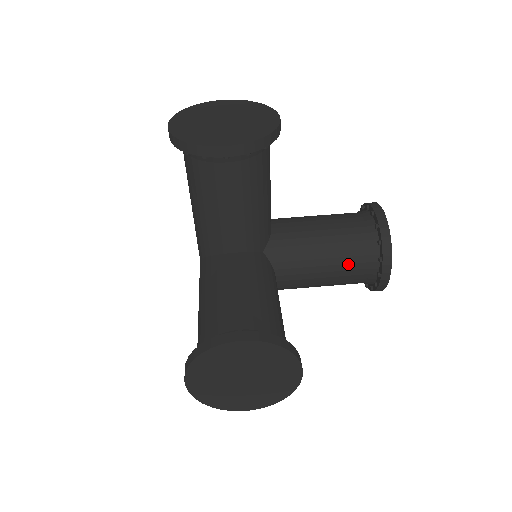
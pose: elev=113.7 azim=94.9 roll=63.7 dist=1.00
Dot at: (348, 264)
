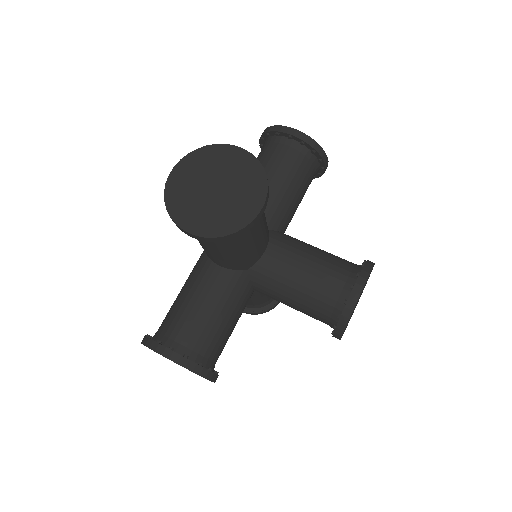
Dot at: (311, 313)
